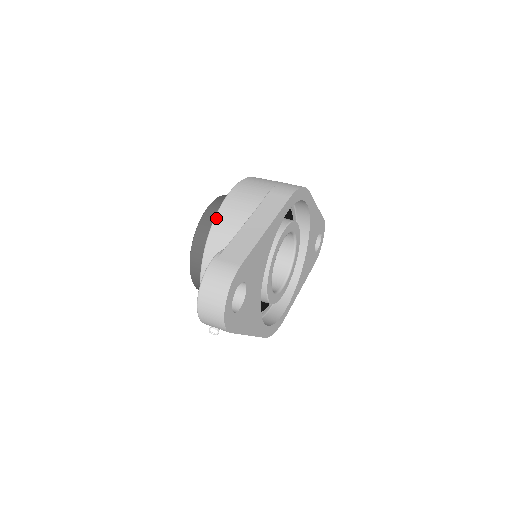
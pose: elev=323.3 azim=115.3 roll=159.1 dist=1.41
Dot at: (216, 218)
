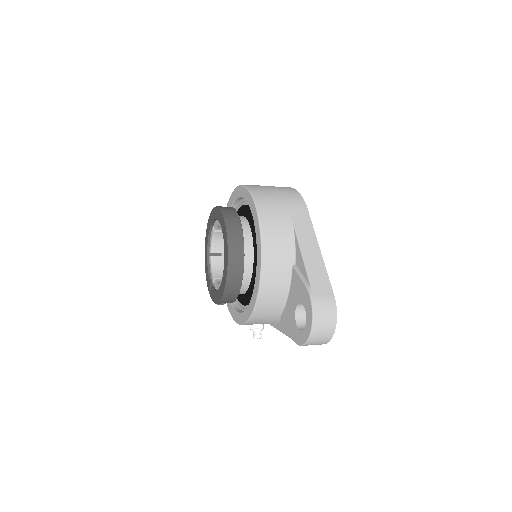
Dot at: (263, 249)
